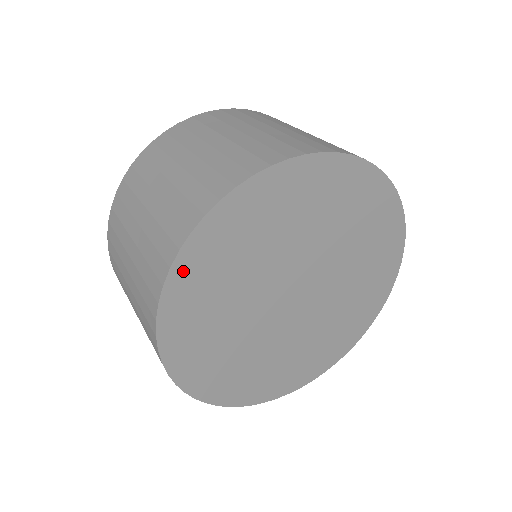
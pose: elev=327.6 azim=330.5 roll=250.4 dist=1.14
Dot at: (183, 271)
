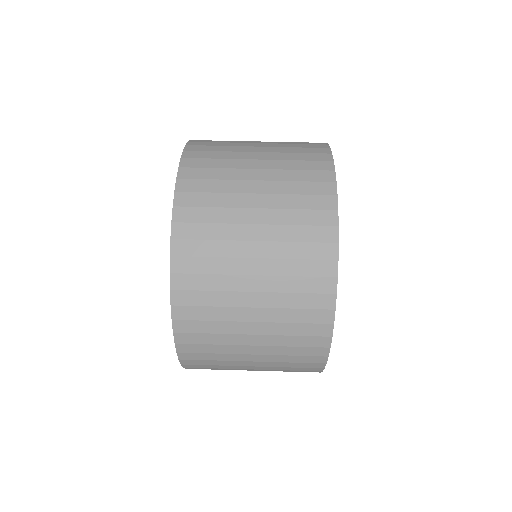
Dot at: occluded
